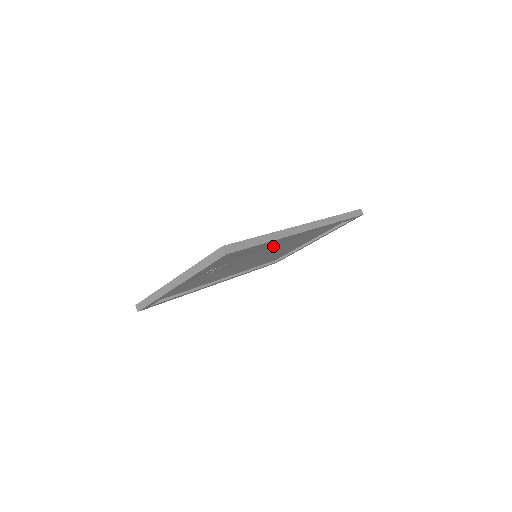
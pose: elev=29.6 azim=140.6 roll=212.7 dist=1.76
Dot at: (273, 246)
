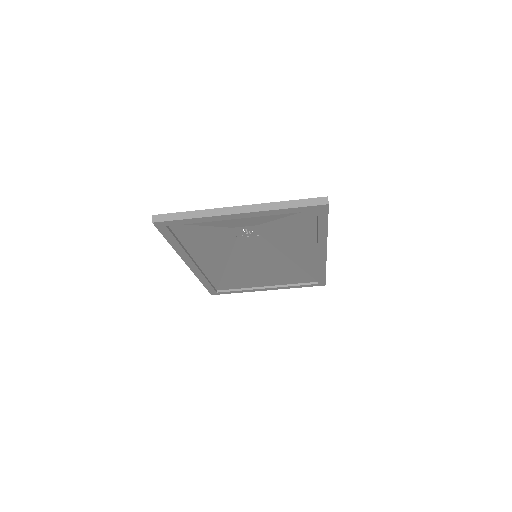
Dot at: (282, 254)
